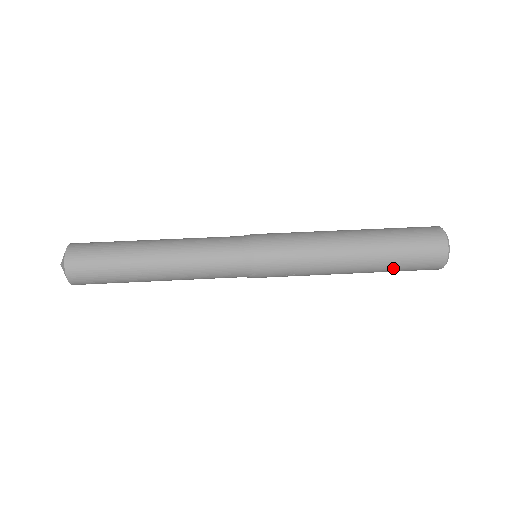
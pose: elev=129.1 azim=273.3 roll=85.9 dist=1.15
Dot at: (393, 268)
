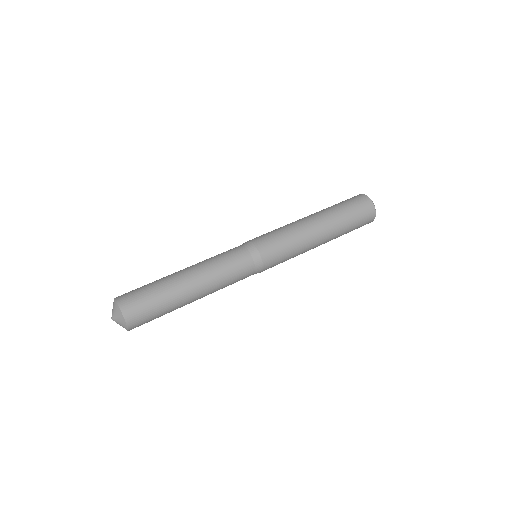
Dot at: occluded
